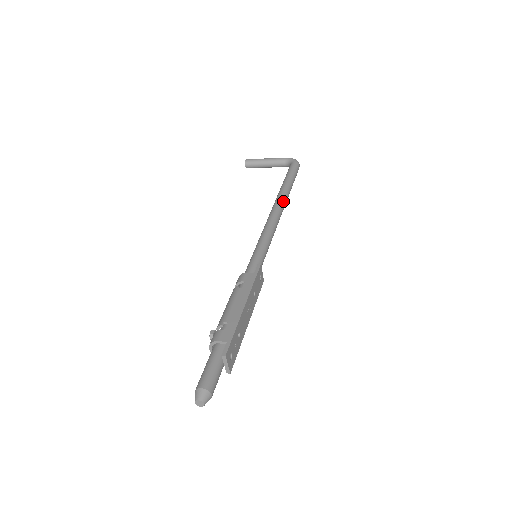
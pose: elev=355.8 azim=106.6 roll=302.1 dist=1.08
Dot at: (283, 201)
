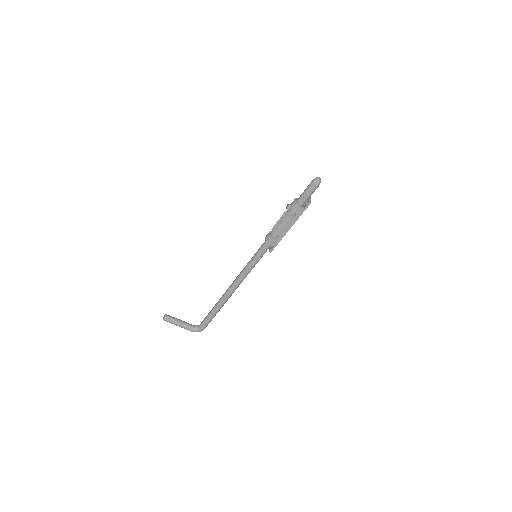
Dot at: occluded
